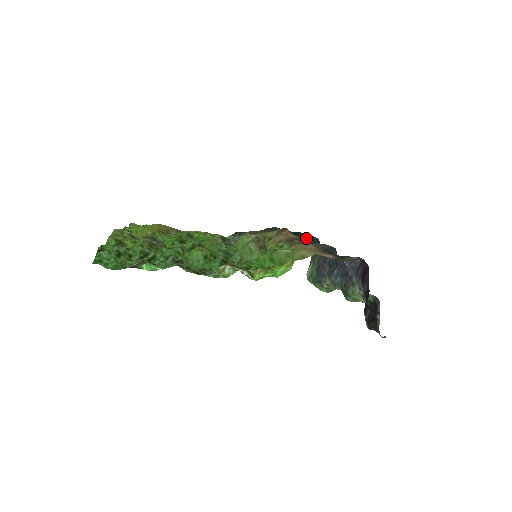
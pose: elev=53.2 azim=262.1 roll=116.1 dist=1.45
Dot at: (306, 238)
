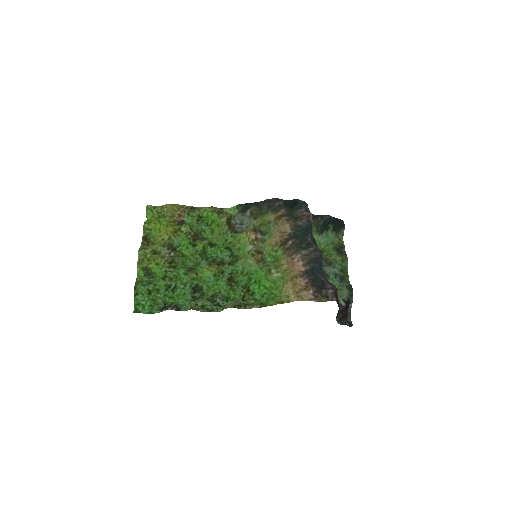
Dot at: (299, 231)
